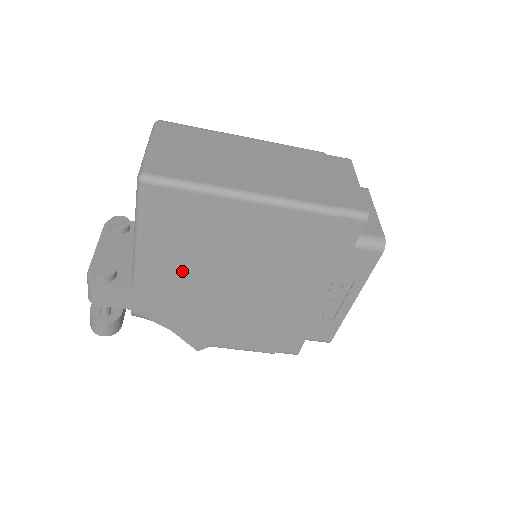
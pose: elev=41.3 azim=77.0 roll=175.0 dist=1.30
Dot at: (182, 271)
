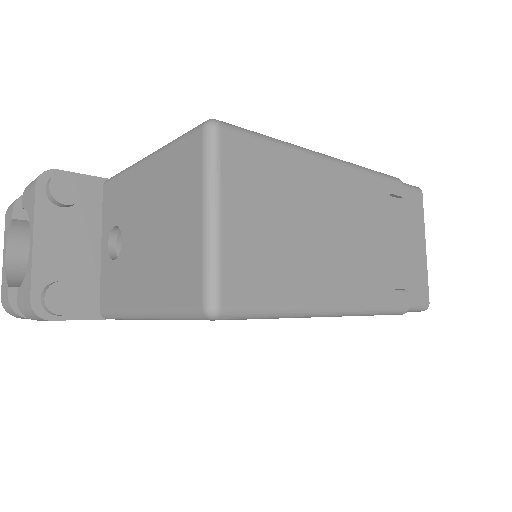
Dot at: occluded
